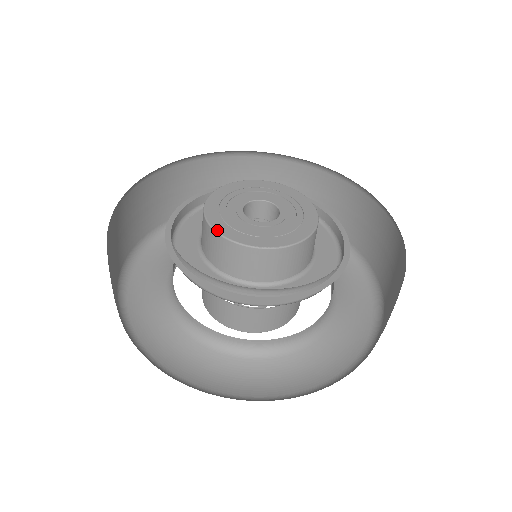
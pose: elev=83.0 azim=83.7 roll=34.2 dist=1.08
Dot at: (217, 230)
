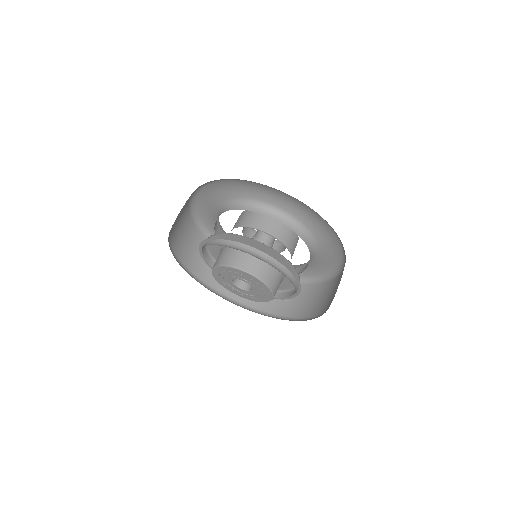
Dot at: occluded
